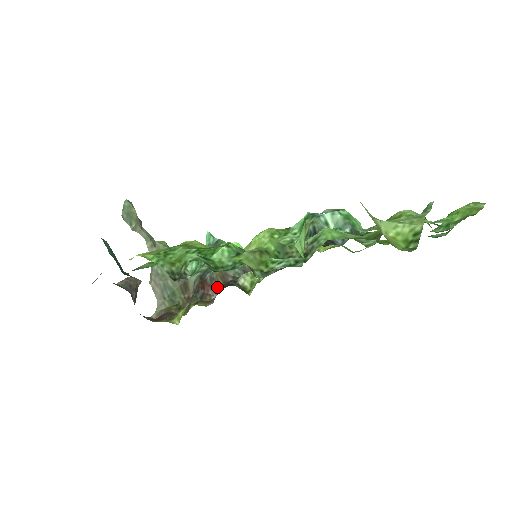
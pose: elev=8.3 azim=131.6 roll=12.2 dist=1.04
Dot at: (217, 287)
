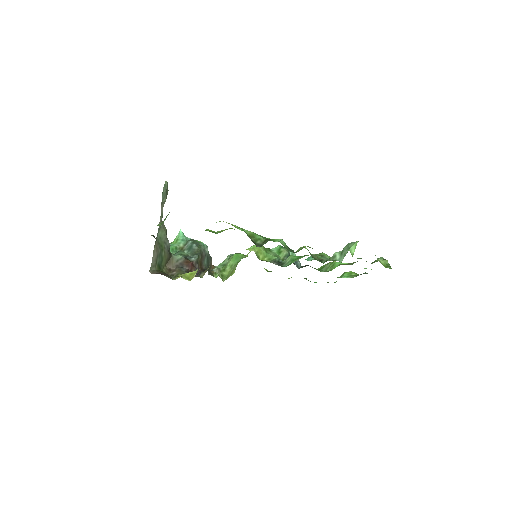
Dot at: (198, 269)
